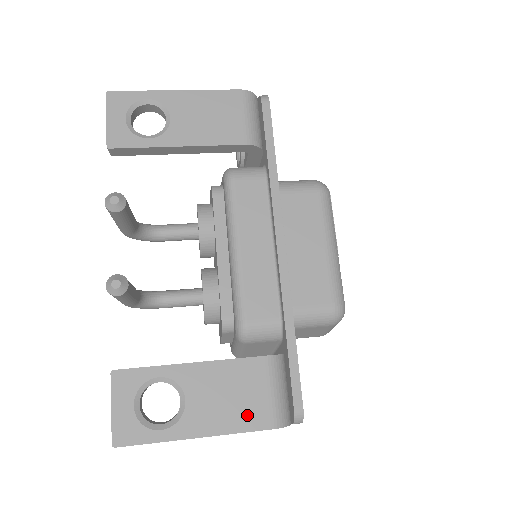
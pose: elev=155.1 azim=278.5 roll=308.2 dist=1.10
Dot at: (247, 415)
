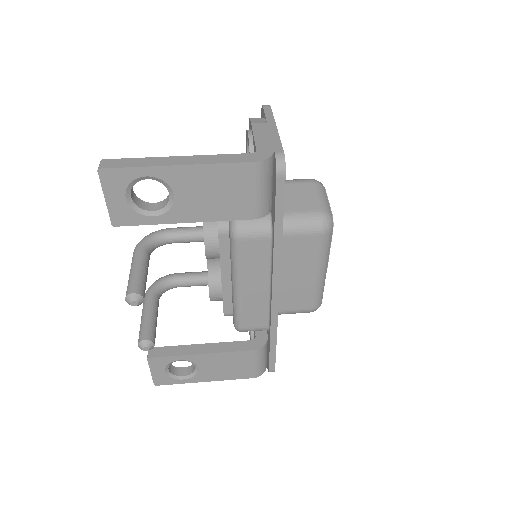
Dot at: (238, 373)
